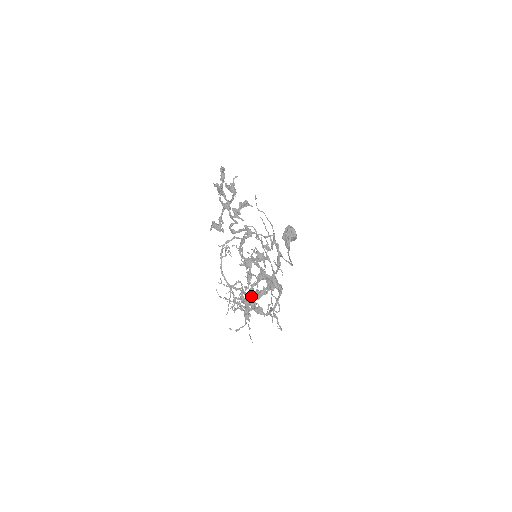
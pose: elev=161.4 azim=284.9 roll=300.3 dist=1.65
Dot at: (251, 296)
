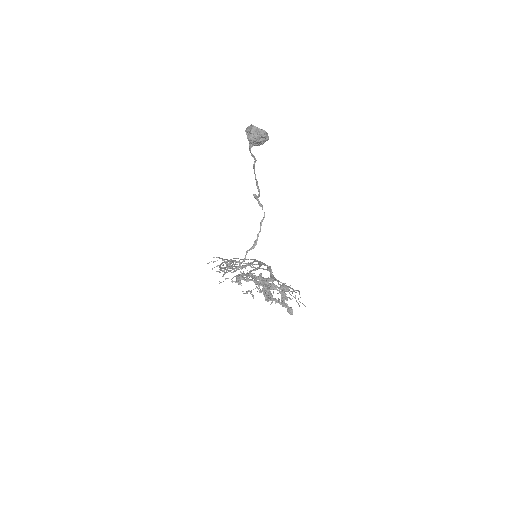
Dot at: occluded
